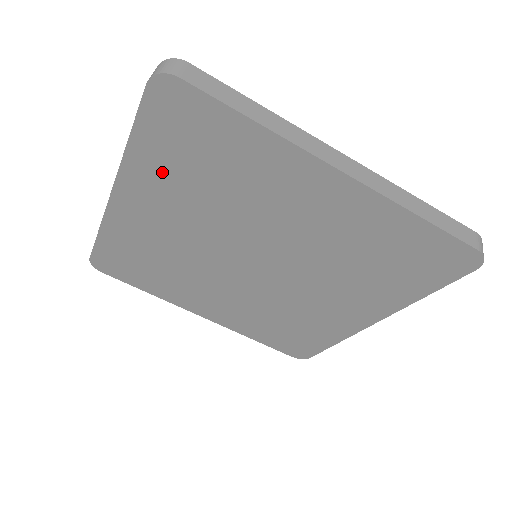
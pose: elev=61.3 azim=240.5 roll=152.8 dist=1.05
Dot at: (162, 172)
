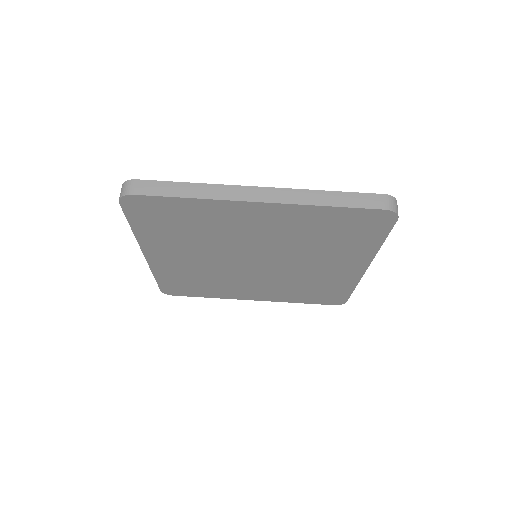
Dot at: (162, 237)
